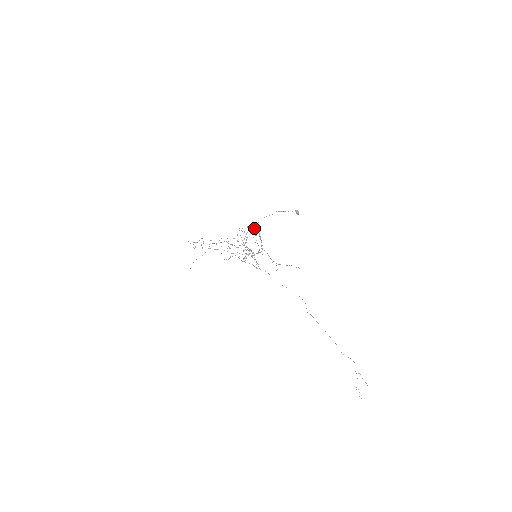
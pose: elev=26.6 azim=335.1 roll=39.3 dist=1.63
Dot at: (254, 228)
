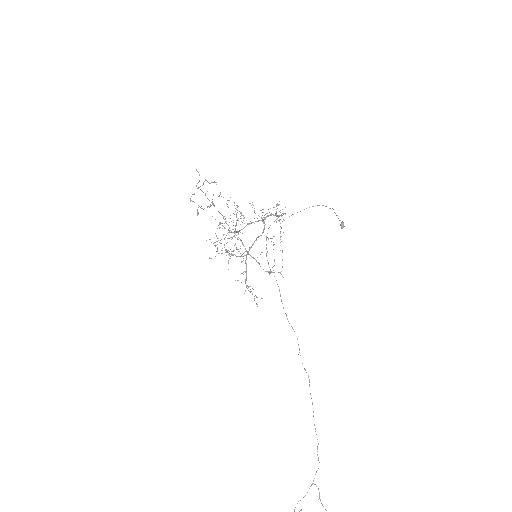
Dot at: (276, 215)
